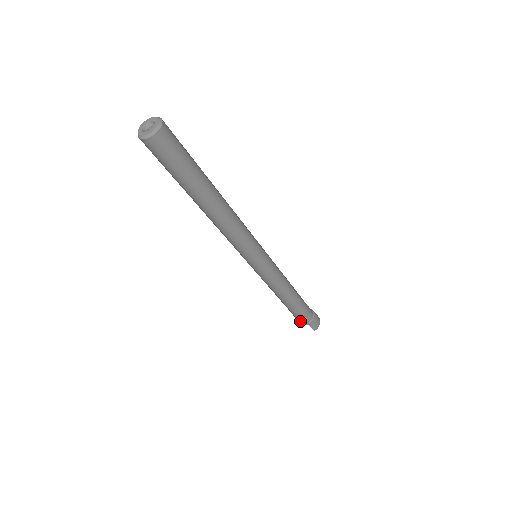
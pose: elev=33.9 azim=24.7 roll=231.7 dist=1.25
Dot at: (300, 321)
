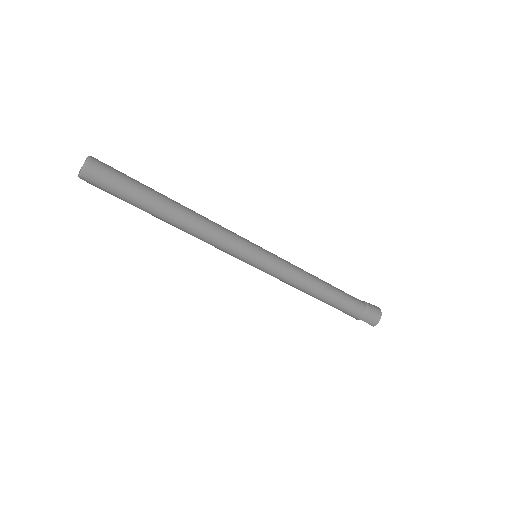
Dot at: (350, 315)
